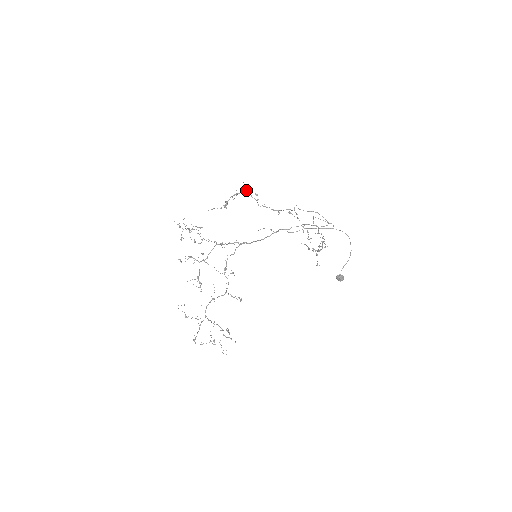
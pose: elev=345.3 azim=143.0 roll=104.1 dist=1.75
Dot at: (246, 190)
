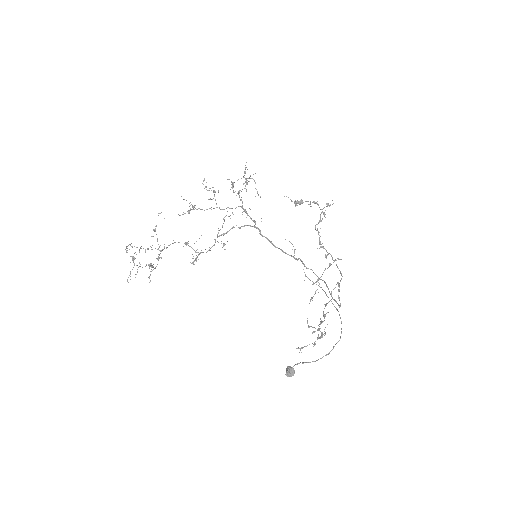
Dot at: occluded
